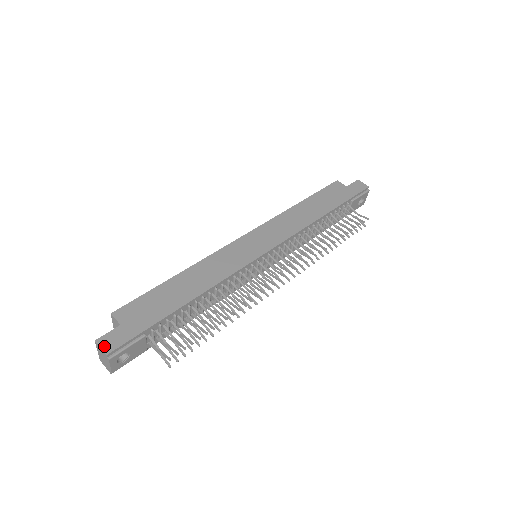
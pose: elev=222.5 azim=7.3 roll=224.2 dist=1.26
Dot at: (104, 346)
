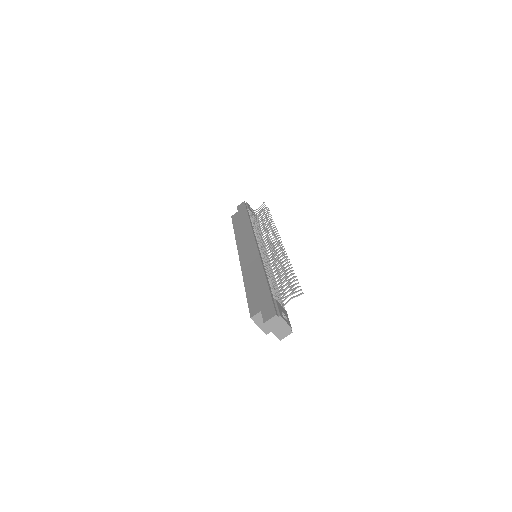
Dot at: (270, 317)
